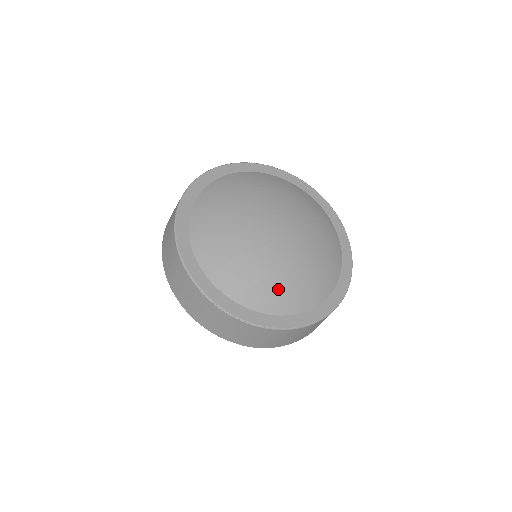
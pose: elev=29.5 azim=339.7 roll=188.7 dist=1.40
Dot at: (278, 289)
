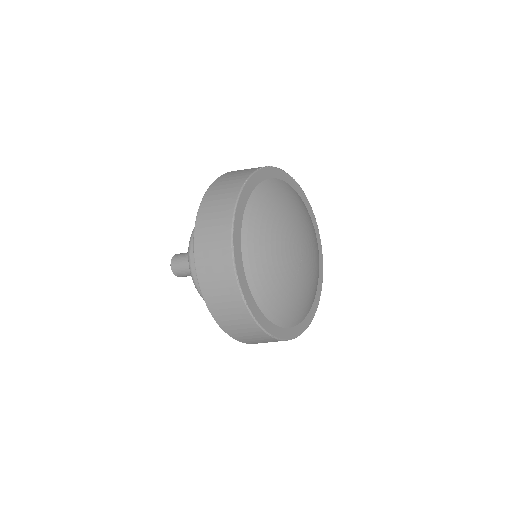
Dot at: (290, 306)
